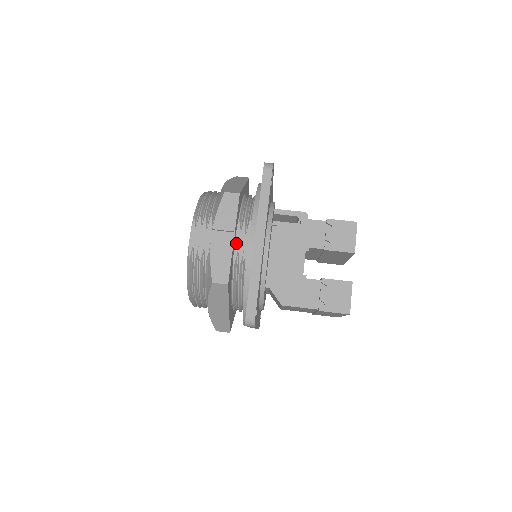
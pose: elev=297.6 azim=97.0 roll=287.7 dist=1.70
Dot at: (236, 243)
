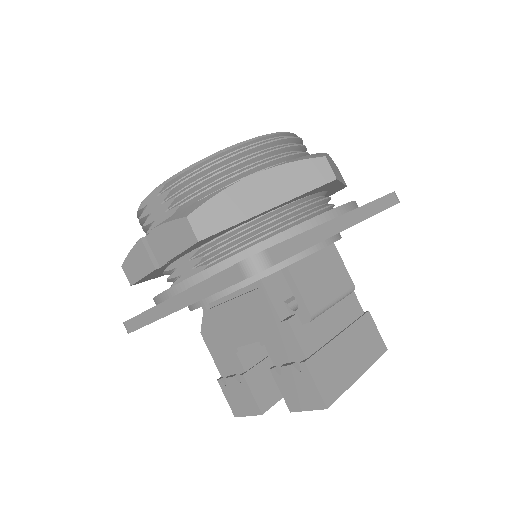
Dot at: (179, 261)
